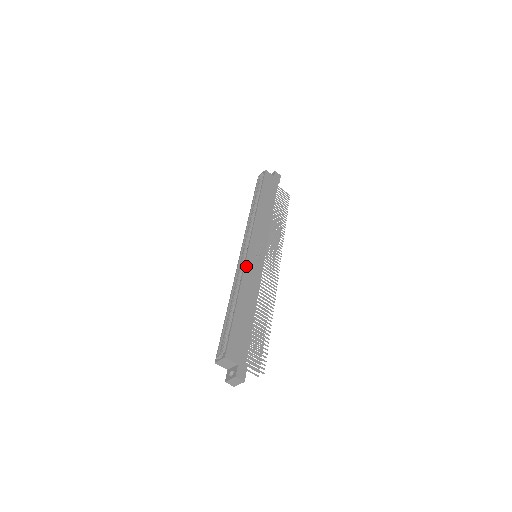
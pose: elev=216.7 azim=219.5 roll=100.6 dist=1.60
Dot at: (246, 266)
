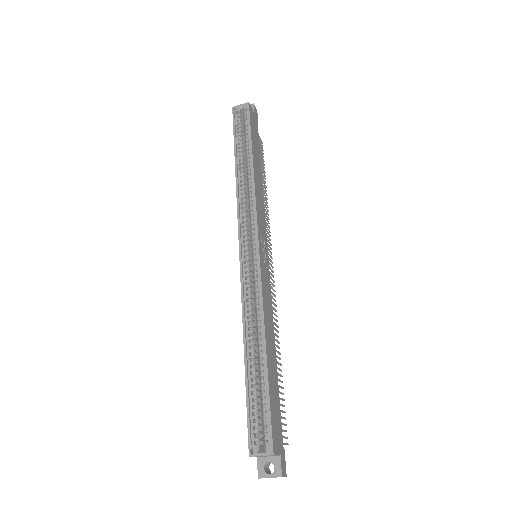
Dot at: (262, 284)
